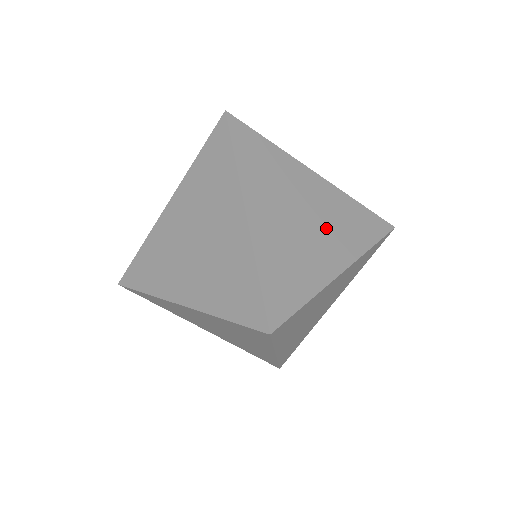
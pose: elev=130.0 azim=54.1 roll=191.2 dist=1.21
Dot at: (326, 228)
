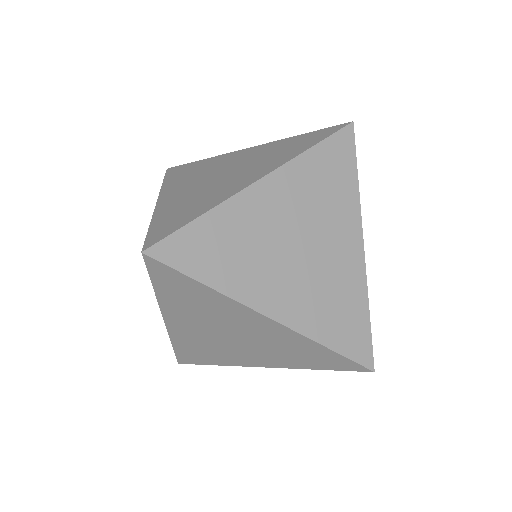
Dot at: (307, 279)
